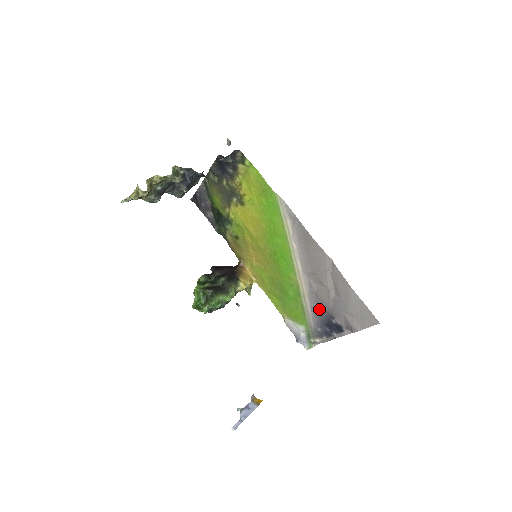
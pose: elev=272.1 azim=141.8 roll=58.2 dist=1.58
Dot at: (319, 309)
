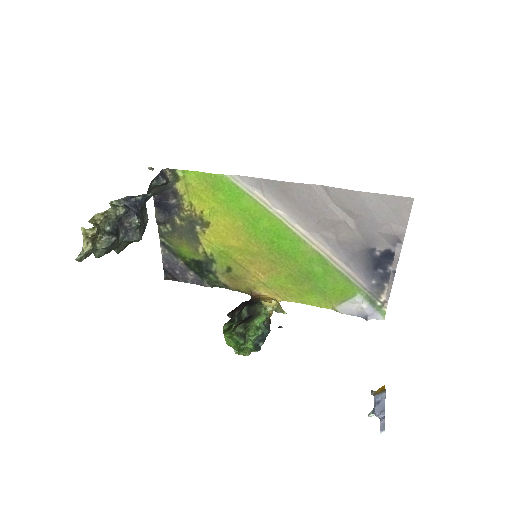
Dot at: (355, 257)
